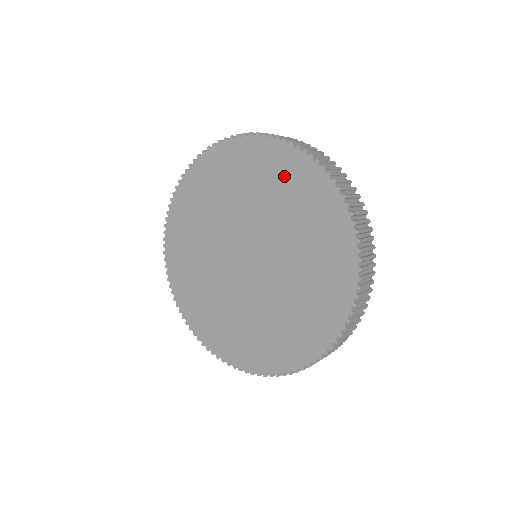
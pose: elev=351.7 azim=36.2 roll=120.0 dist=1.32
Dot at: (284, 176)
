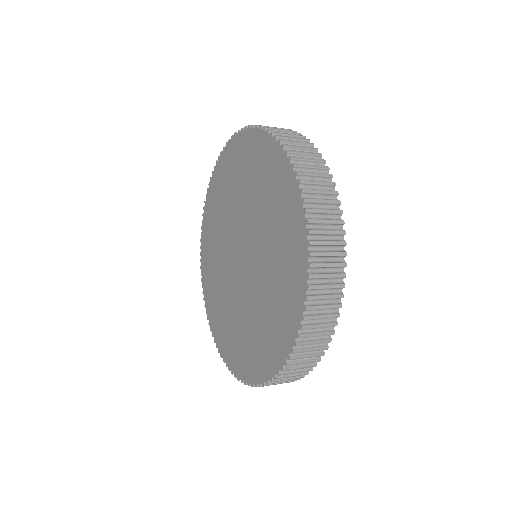
Dot at: (288, 246)
